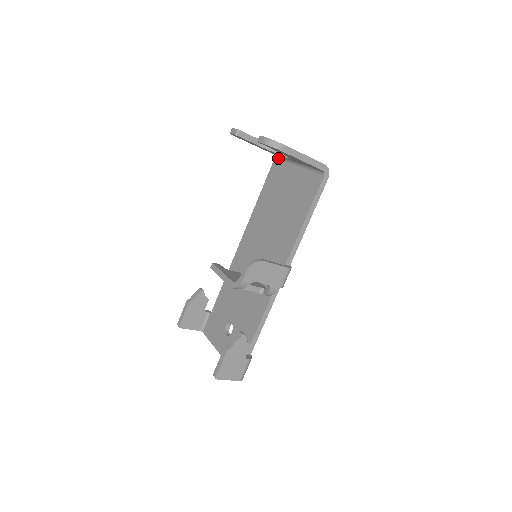
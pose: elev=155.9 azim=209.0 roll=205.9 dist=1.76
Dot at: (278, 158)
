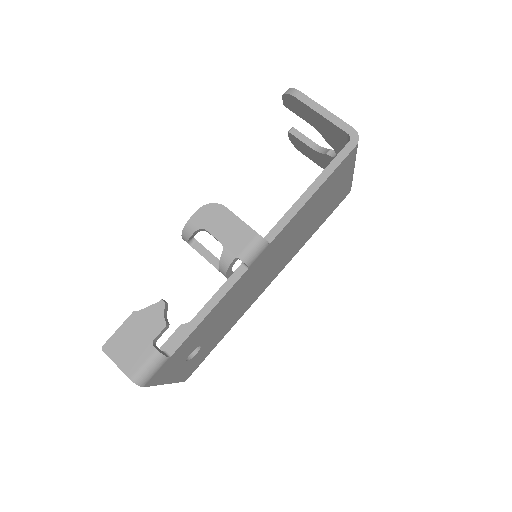
Dot at: occluded
